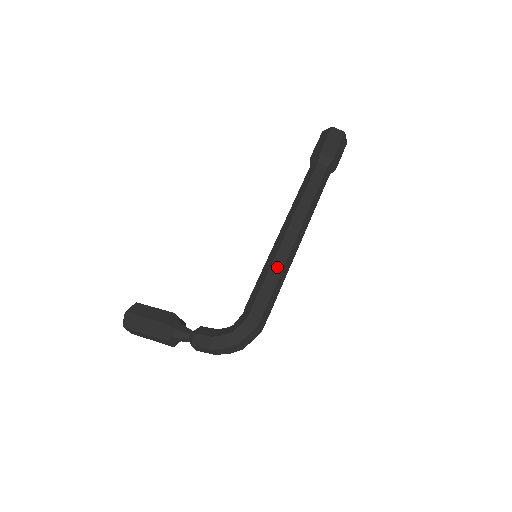
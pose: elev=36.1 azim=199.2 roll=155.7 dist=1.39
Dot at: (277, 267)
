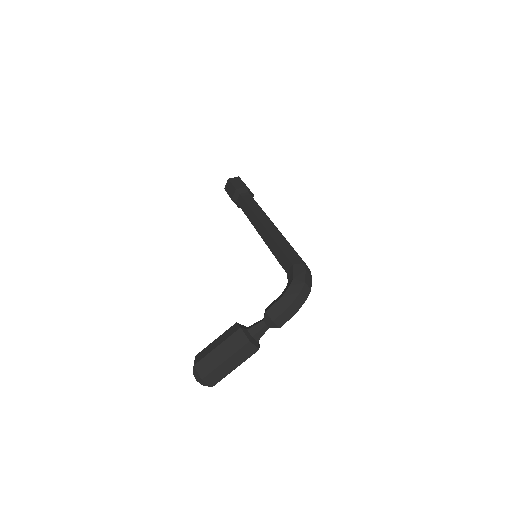
Dot at: (278, 237)
